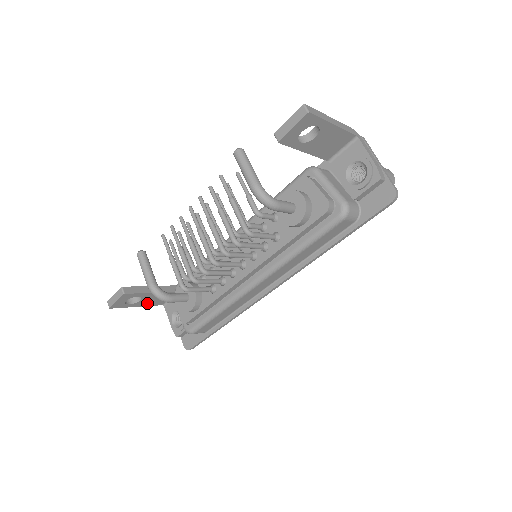
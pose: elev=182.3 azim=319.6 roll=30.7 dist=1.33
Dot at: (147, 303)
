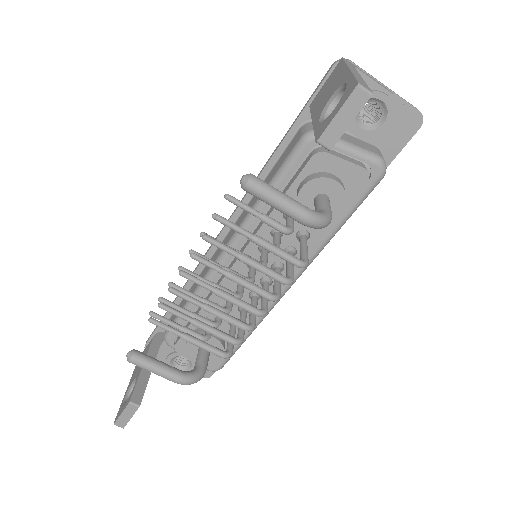
Dot at: occluded
